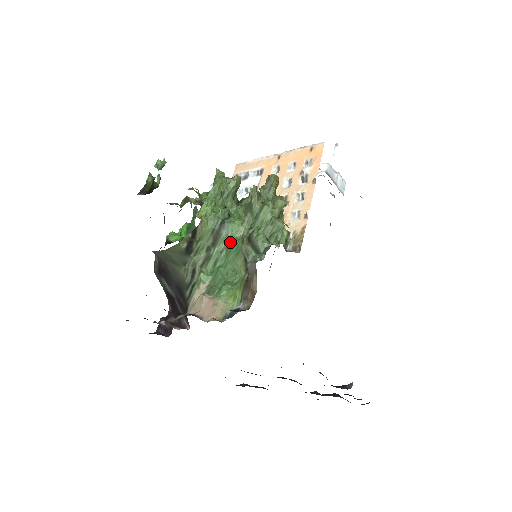
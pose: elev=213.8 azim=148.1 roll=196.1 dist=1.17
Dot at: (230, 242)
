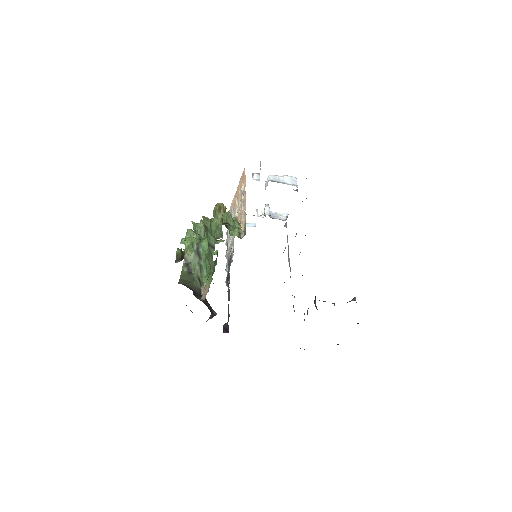
Dot at: (206, 253)
